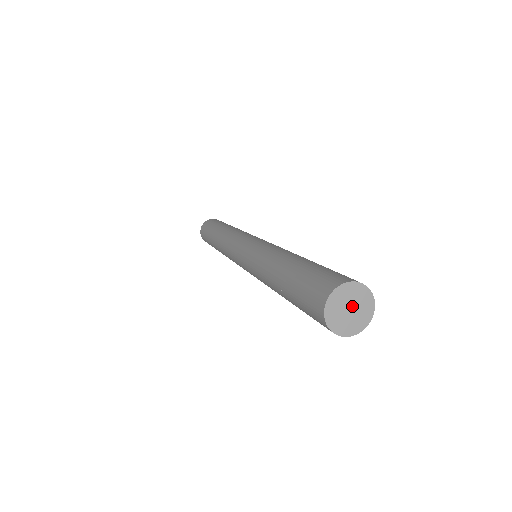
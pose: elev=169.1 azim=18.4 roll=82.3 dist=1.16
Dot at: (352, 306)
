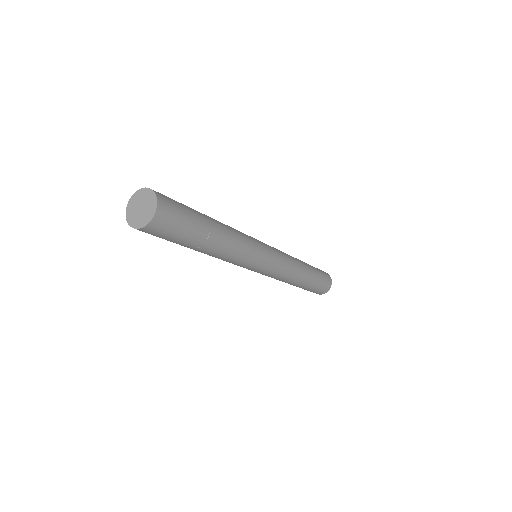
Dot at: (141, 205)
